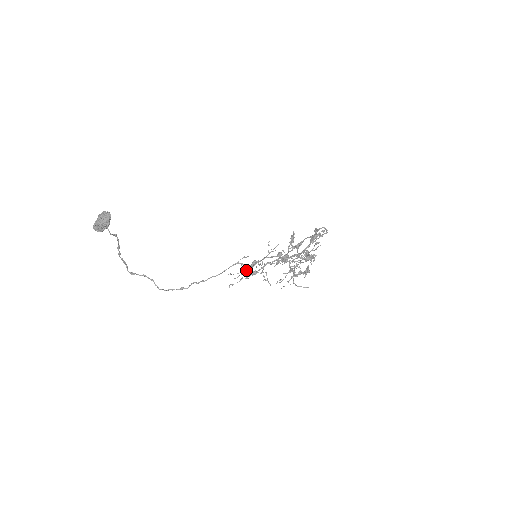
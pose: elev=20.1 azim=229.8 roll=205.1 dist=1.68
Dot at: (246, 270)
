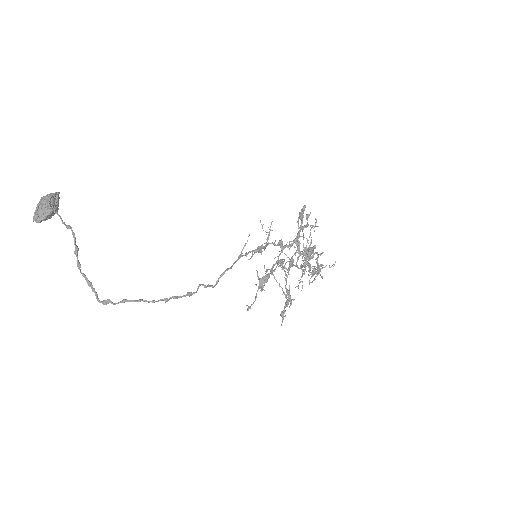
Dot at: occluded
